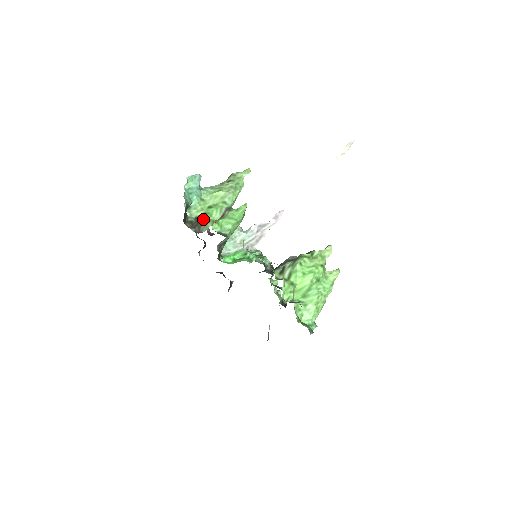
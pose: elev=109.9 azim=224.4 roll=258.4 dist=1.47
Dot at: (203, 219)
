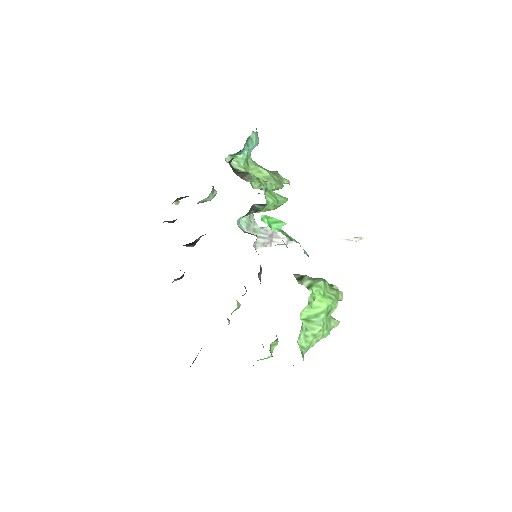
Dot at: (250, 173)
